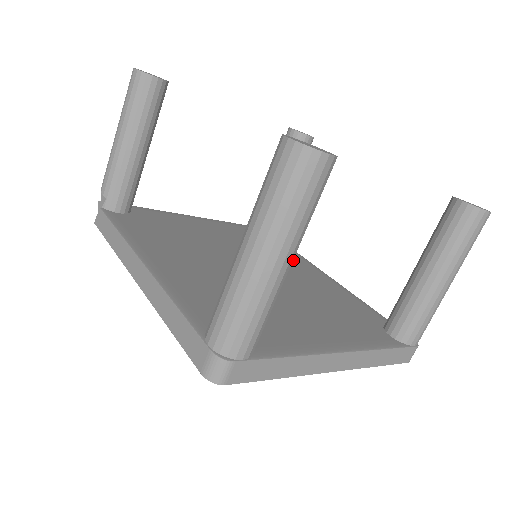
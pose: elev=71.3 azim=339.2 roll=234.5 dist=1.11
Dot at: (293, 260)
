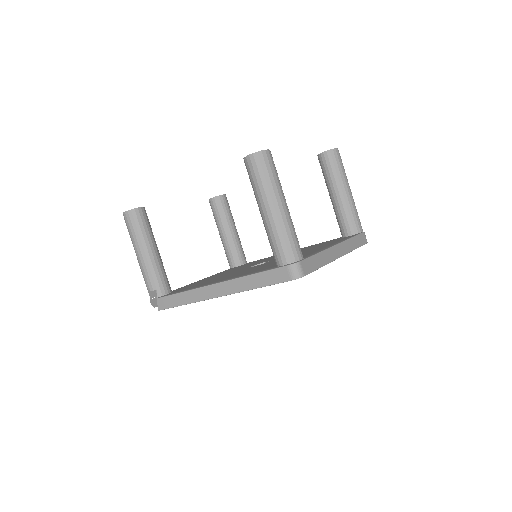
Dot at: (271, 257)
